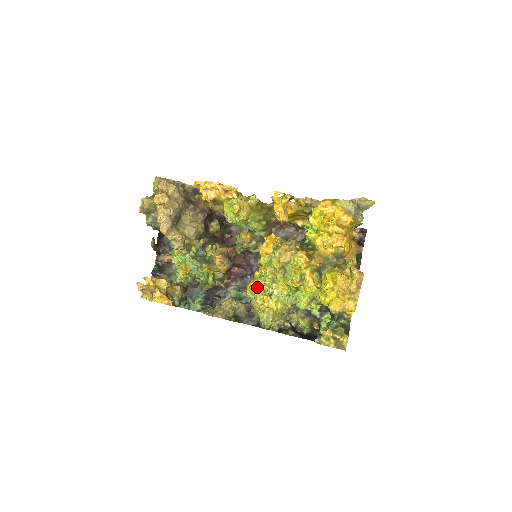
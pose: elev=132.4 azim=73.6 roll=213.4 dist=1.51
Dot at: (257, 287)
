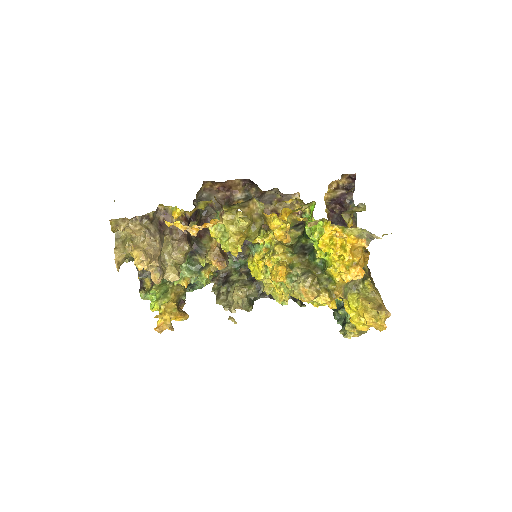
Dot at: (264, 278)
